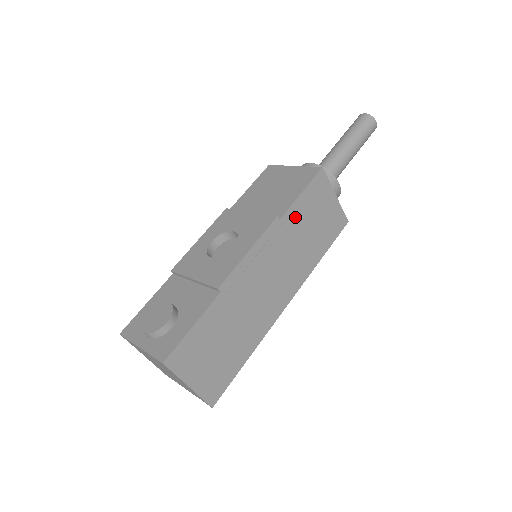
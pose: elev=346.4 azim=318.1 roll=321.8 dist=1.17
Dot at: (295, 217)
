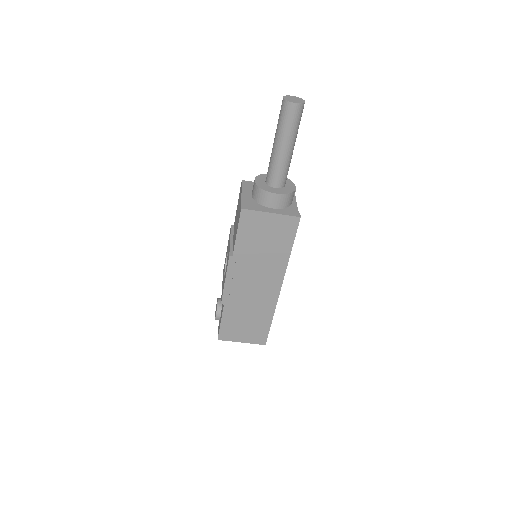
Dot at: (244, 248)
